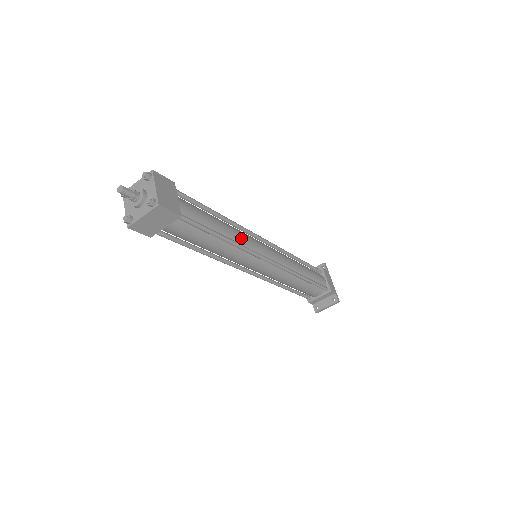
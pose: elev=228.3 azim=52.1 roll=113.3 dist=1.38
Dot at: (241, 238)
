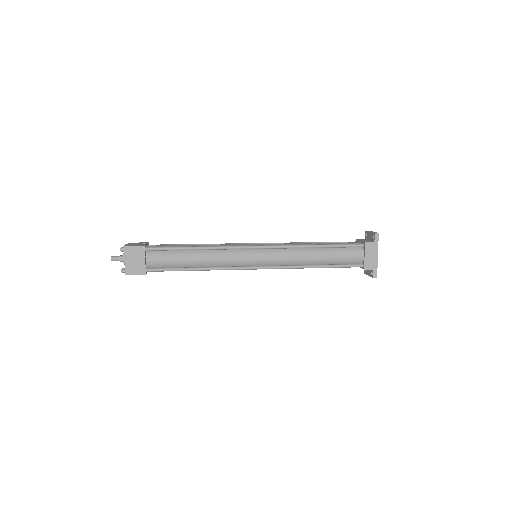
Dot at: (219, 261)
